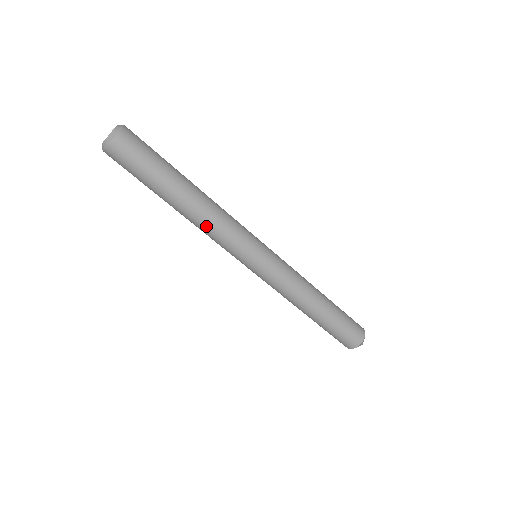
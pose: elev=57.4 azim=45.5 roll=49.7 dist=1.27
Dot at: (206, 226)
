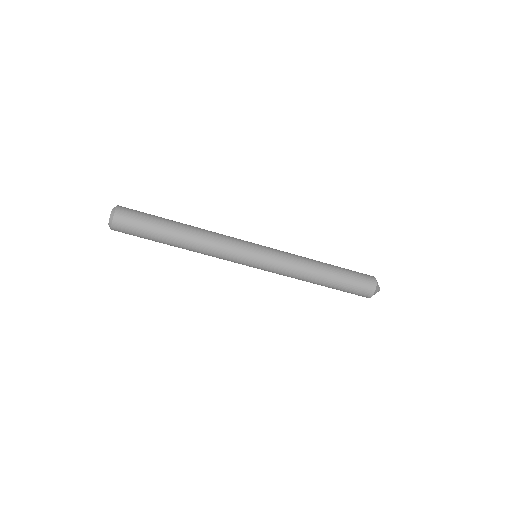
Dot at: (205, 252)
